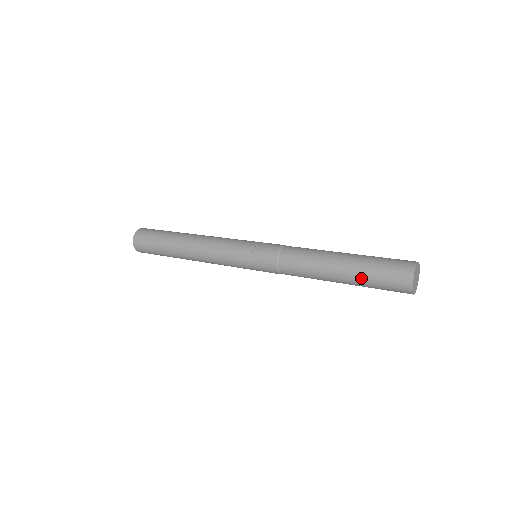
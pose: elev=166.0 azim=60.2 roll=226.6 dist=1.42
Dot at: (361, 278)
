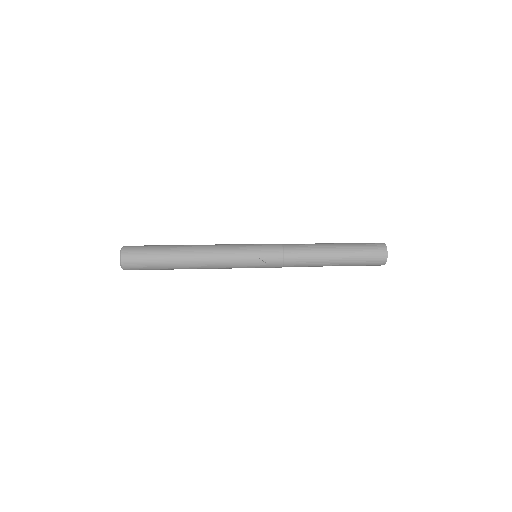
Dot at: occluded
